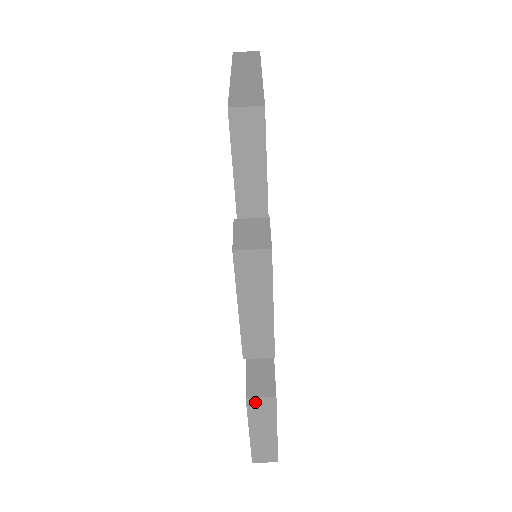
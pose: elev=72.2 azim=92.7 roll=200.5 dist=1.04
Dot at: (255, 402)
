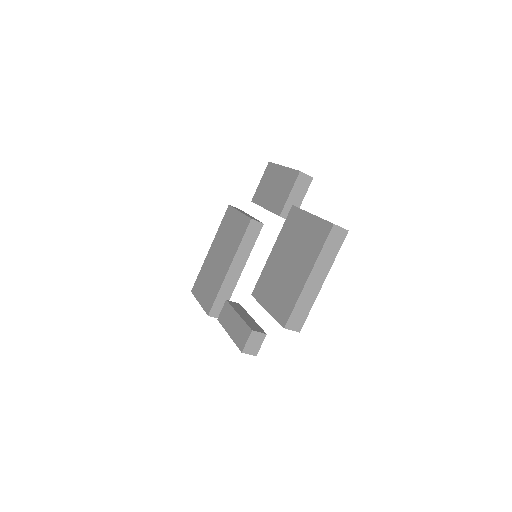
Dot at: (211, 315)
